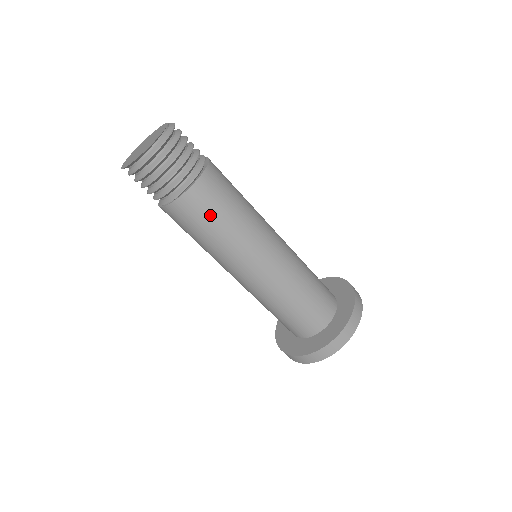
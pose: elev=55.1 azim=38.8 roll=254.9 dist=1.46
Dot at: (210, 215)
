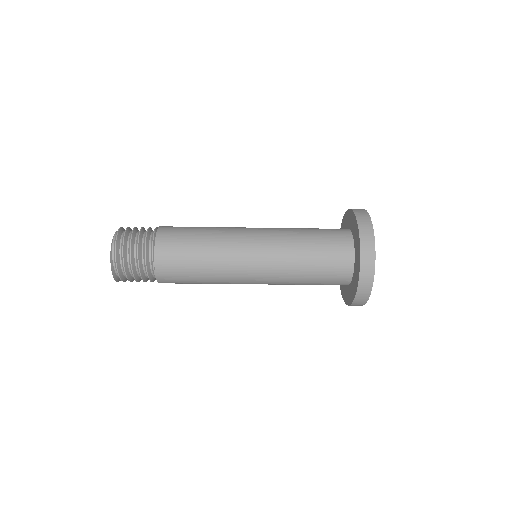
Dot at: (184, 263)
